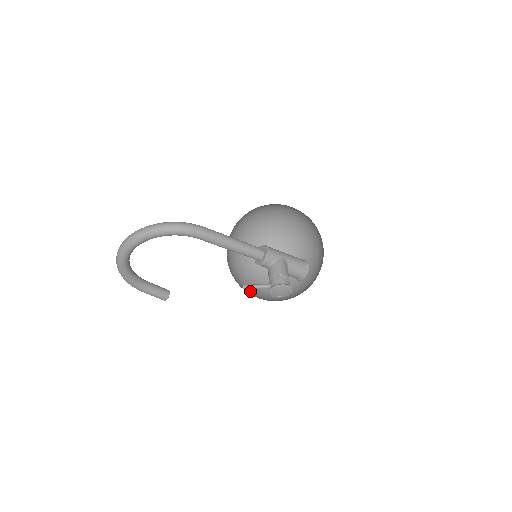
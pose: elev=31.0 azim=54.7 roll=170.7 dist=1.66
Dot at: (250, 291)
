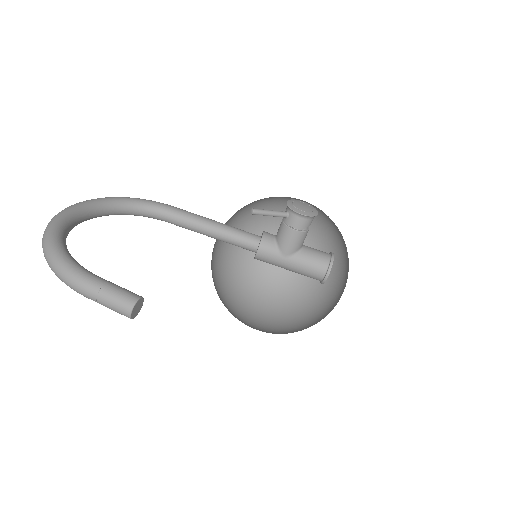
Dot at: occluded
